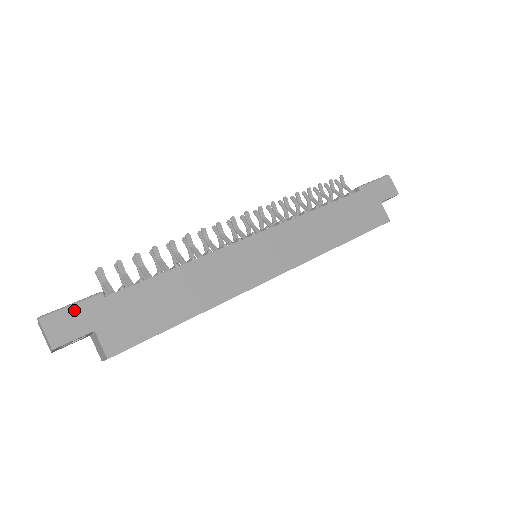
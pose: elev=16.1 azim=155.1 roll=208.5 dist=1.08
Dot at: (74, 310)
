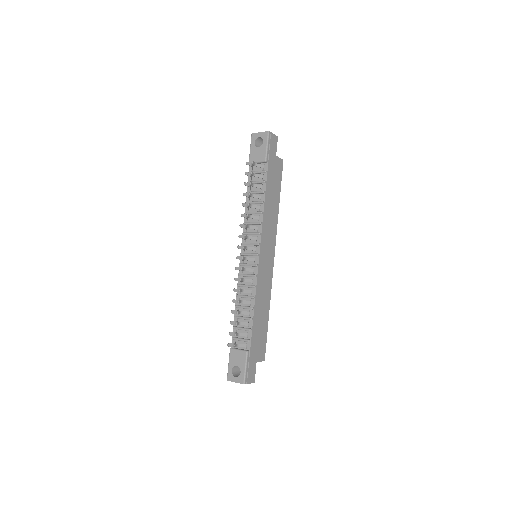
Dot at: (249, 368)
